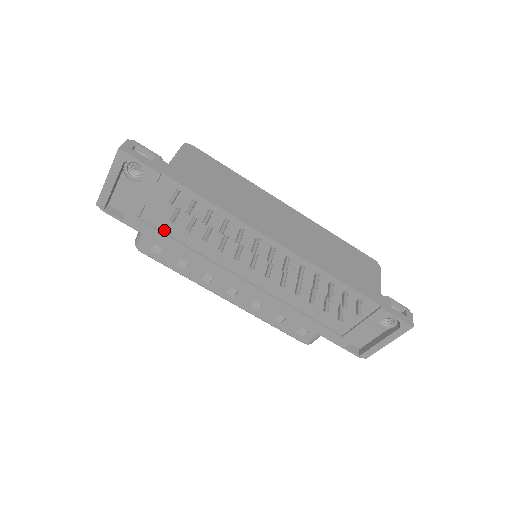
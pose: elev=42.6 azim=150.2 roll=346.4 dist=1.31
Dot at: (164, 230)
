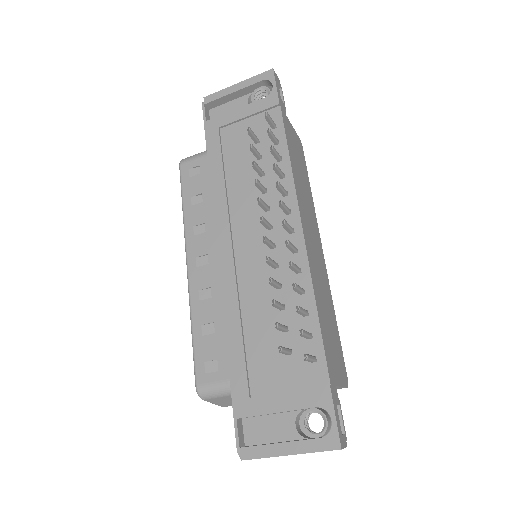
Dot at: (225, 151)
